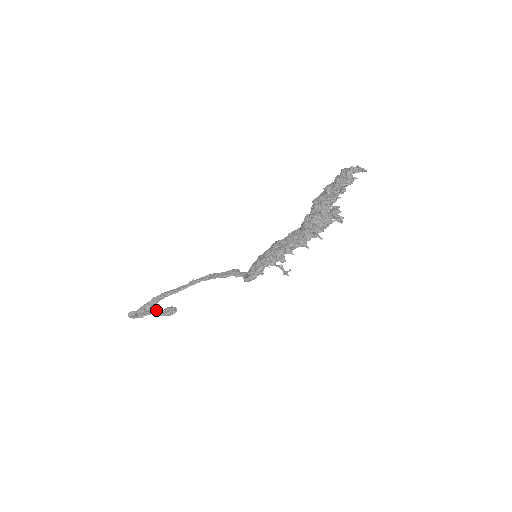
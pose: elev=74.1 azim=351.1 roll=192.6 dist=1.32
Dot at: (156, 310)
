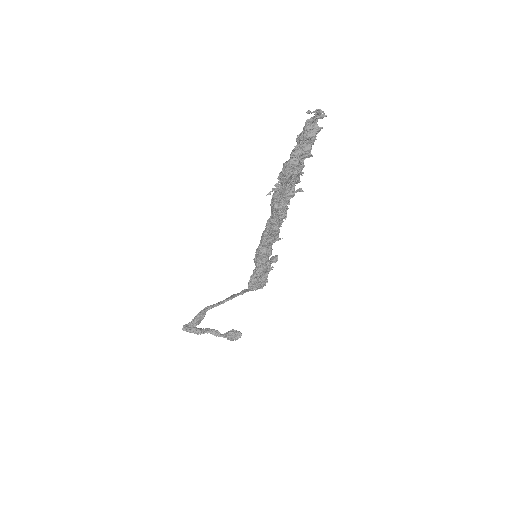
Dot at: occluded
